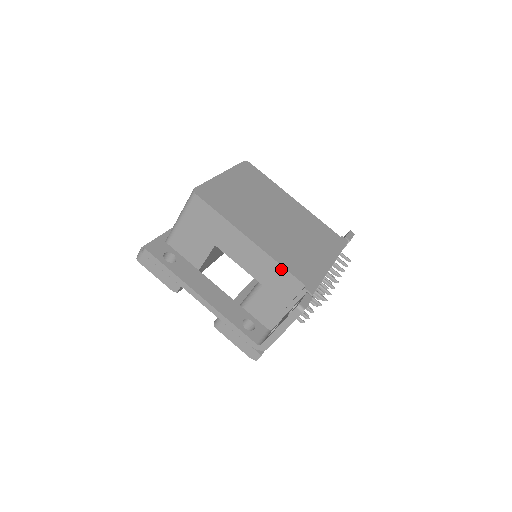
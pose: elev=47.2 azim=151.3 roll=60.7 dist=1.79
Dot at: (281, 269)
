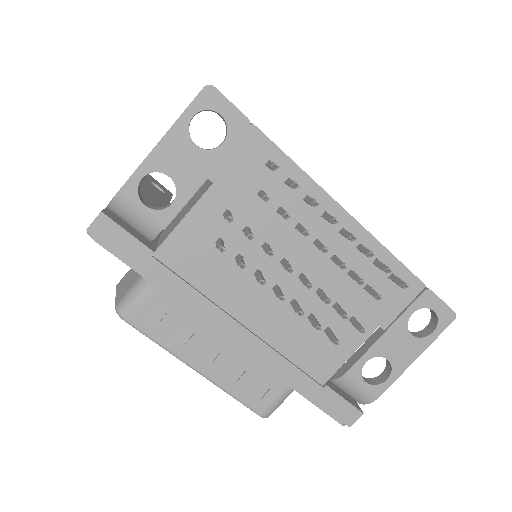
Dot at: occluded
